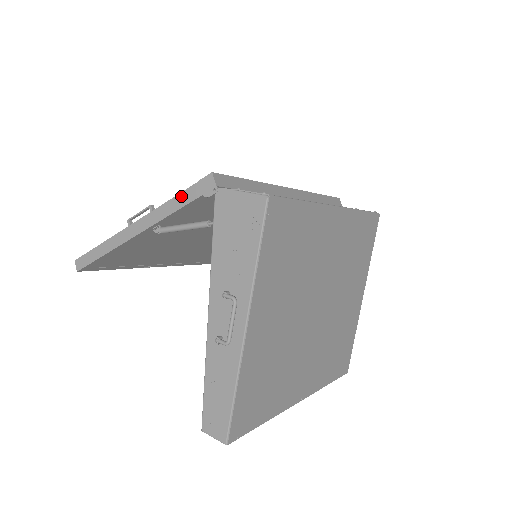
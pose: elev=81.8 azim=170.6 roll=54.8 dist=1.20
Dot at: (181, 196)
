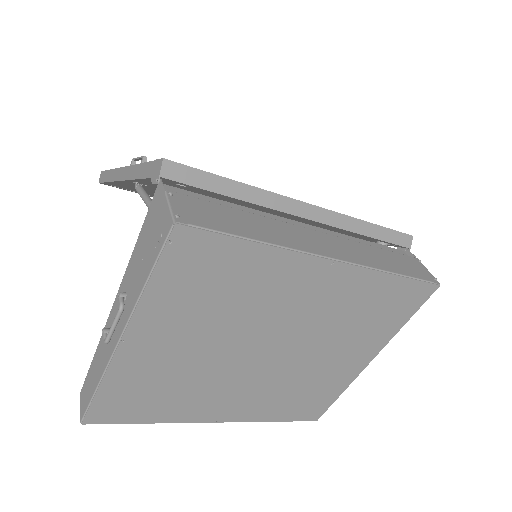
Dot at: (146, 166)
